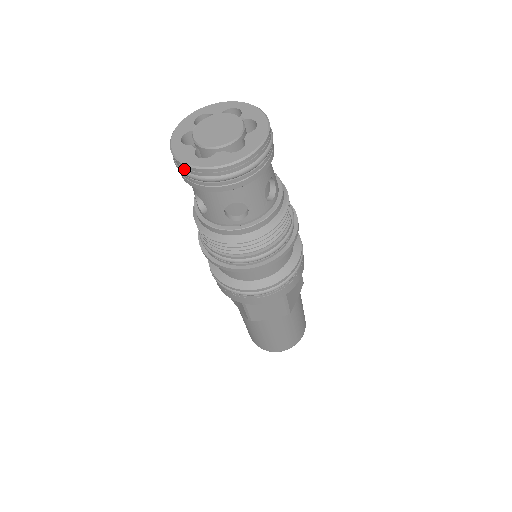
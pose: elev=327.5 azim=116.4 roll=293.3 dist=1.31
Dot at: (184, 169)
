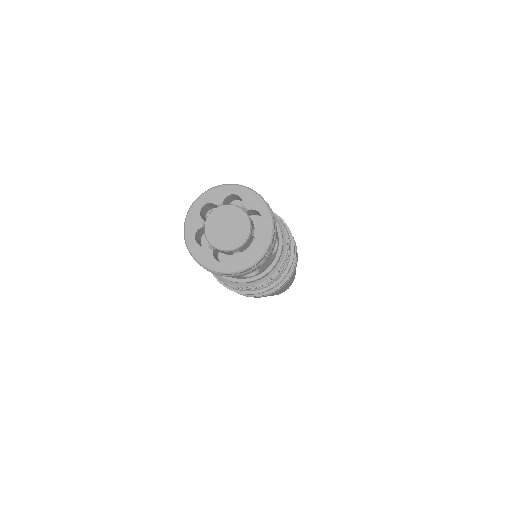
Dot at: (207, 269)
